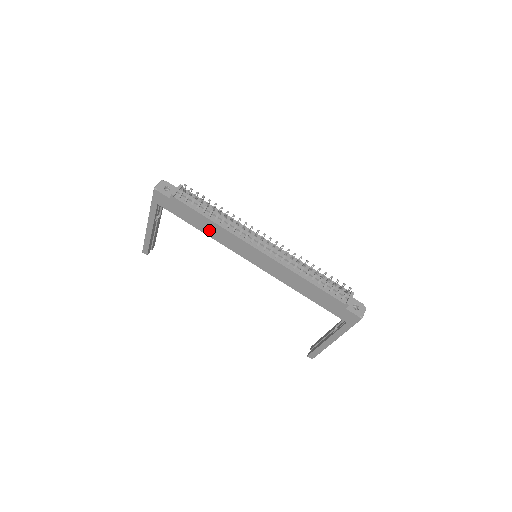
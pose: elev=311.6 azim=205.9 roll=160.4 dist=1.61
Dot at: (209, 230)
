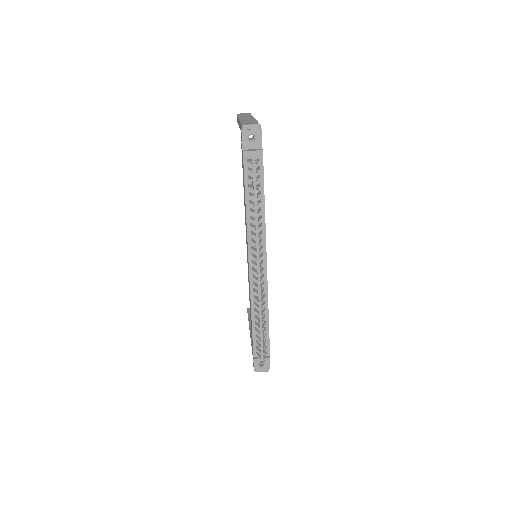
Dot at: occluded
